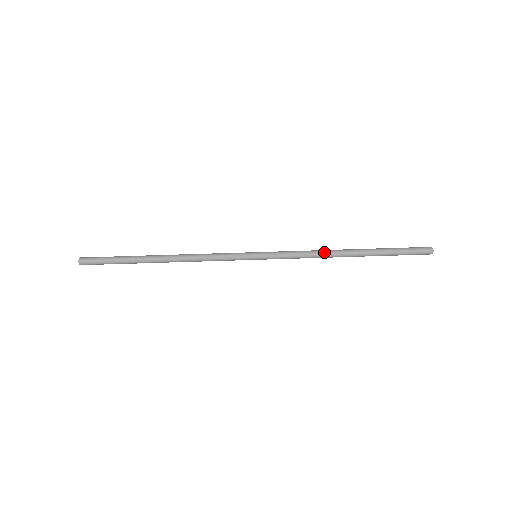
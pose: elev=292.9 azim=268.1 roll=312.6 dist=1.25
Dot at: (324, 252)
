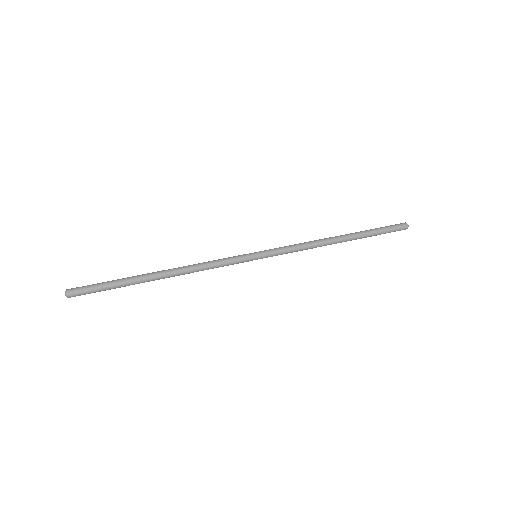
Dot at: (318, 241)
